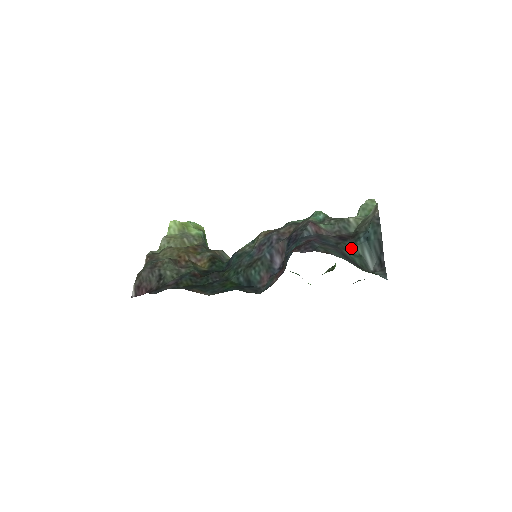
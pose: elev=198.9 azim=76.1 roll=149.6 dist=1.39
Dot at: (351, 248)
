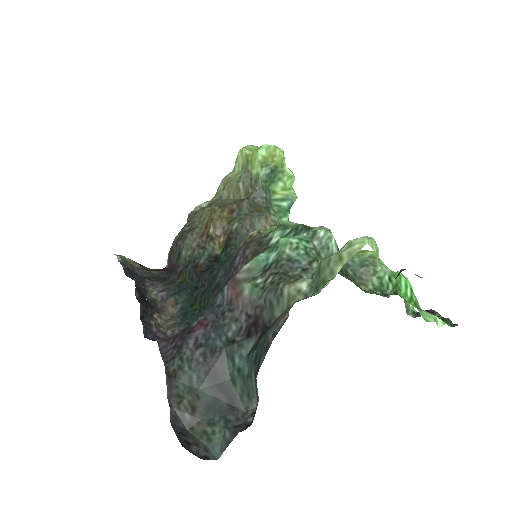
Dot at: (245, 356)
